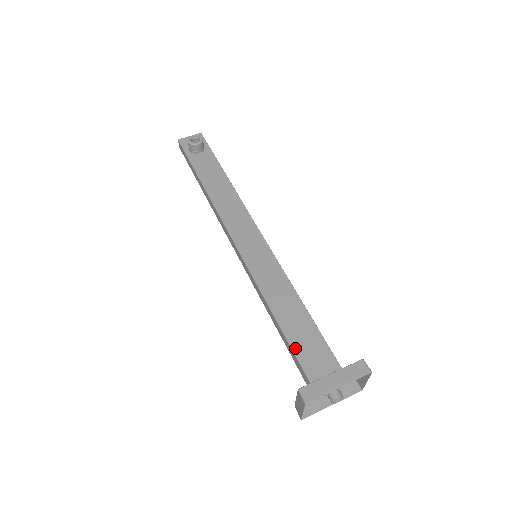
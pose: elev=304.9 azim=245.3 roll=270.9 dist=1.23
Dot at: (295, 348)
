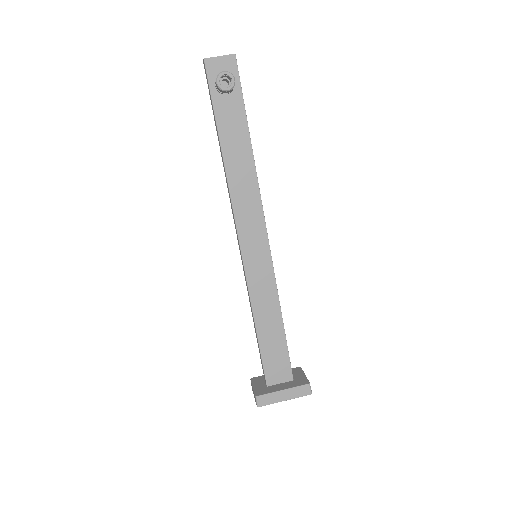
Dot at: (264, 355)
